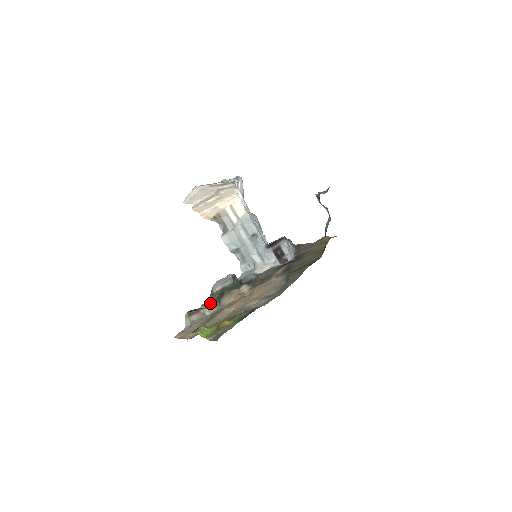
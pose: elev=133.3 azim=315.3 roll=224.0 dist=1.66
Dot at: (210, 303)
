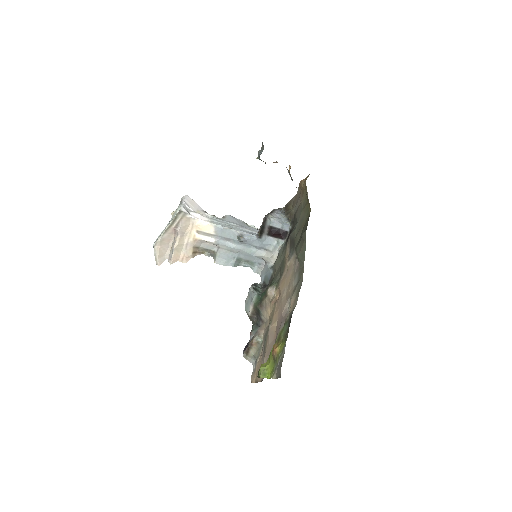
Dot at: (255, 327)
